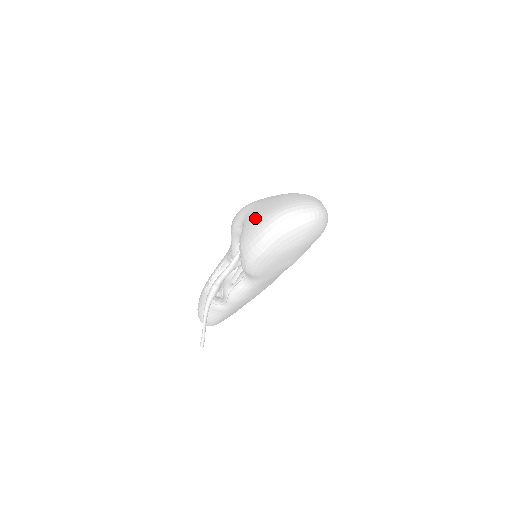
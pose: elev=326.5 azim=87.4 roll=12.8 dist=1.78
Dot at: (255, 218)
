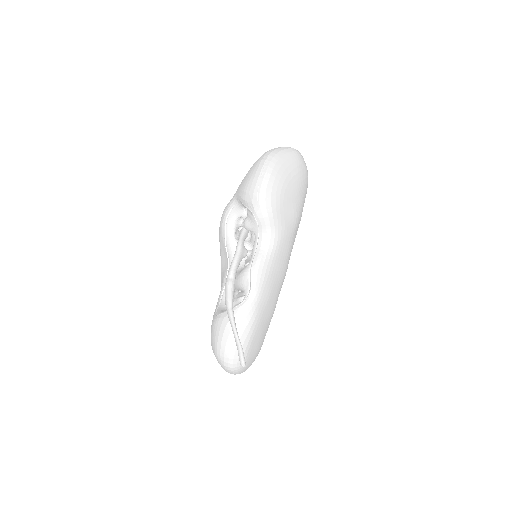
Dot at: occluded
